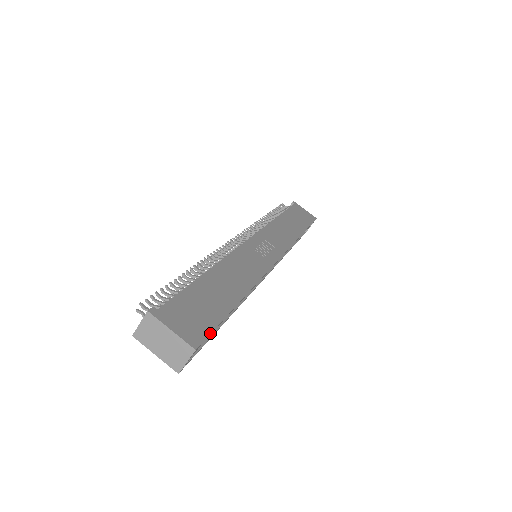
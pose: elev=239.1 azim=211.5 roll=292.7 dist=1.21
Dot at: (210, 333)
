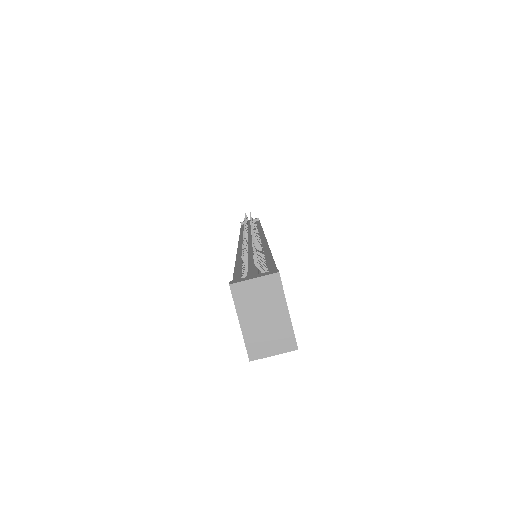
Dot at: occluded
